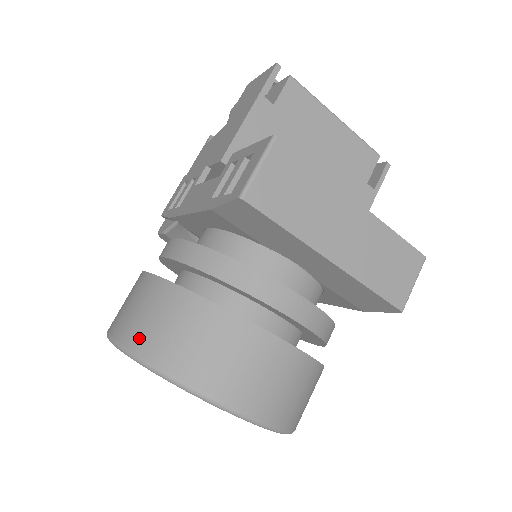
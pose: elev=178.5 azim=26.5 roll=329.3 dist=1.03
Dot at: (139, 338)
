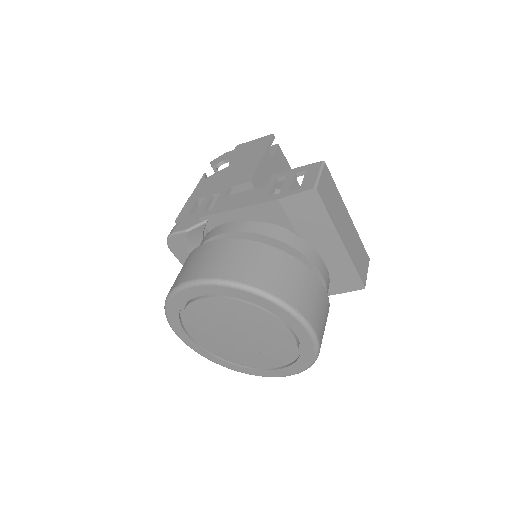
Dot at: (241, 273)
